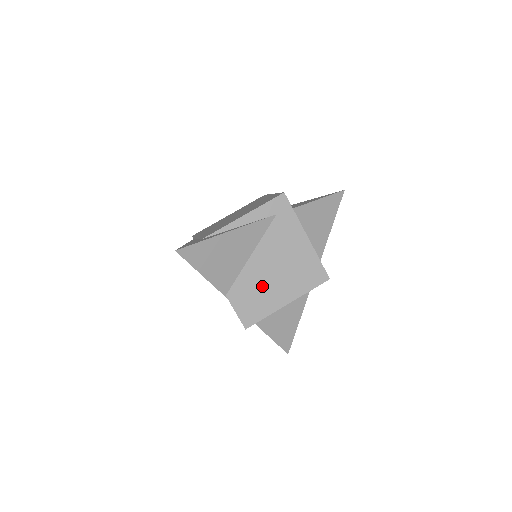
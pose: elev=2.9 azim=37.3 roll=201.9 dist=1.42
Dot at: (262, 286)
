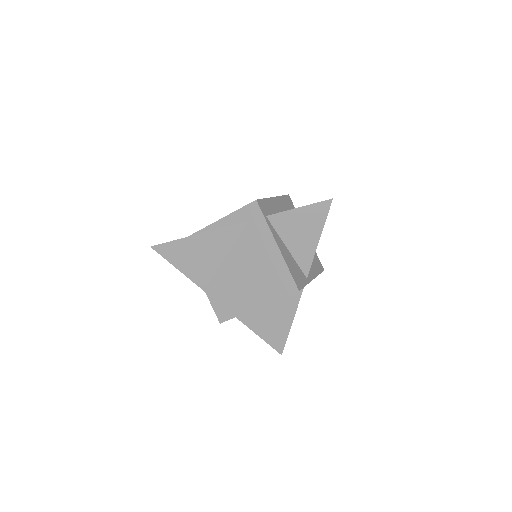
Dot at: (235, 287)
